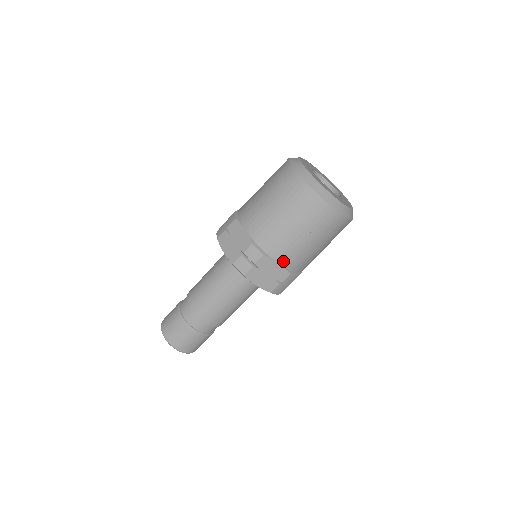
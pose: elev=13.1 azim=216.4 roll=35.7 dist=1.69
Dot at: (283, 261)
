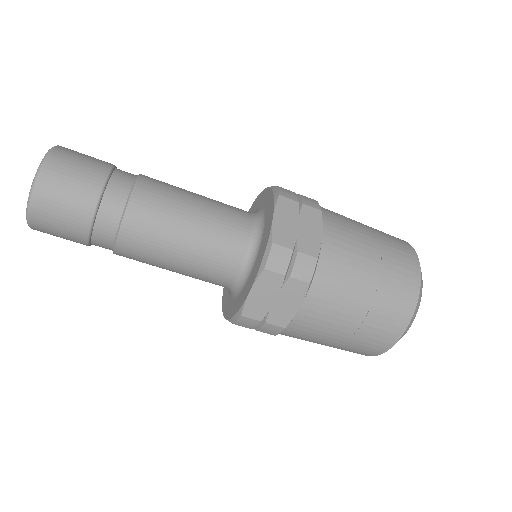
Dot at: (305, 311)
